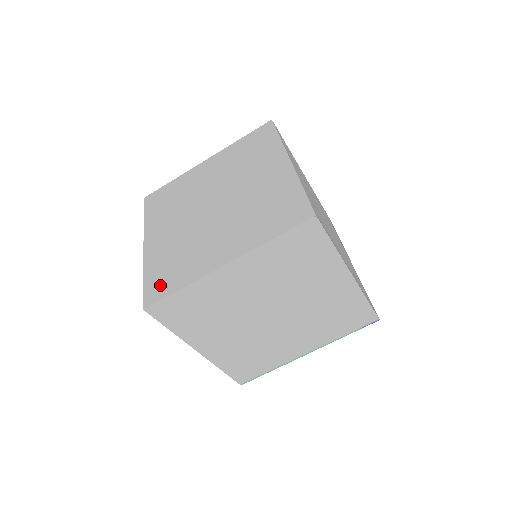
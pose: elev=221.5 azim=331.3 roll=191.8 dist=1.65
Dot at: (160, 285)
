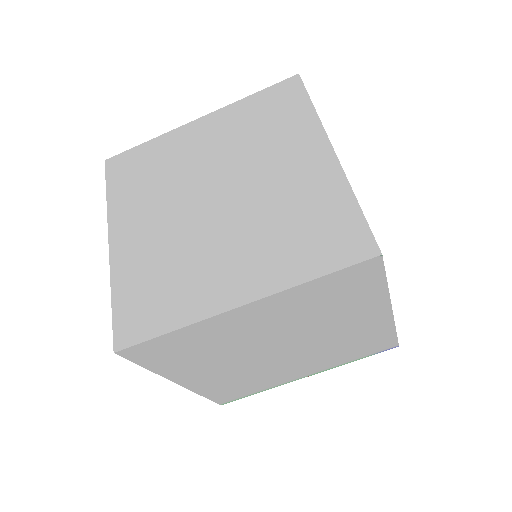
Dot at: (138, 317)
